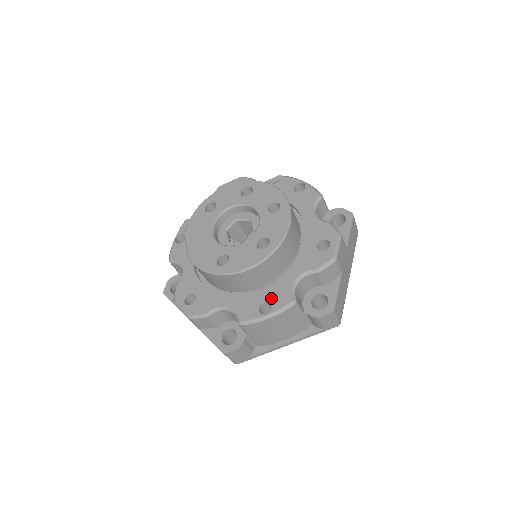
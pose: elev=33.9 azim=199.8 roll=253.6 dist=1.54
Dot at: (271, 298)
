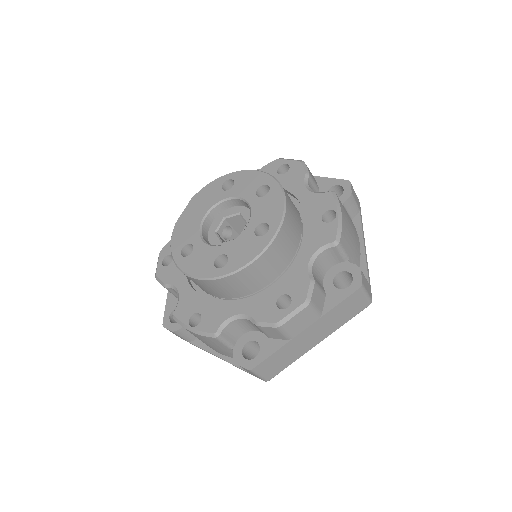
Dot at: (206, 315)
